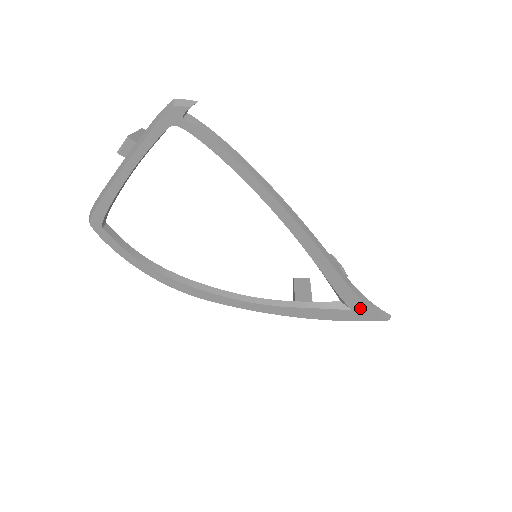
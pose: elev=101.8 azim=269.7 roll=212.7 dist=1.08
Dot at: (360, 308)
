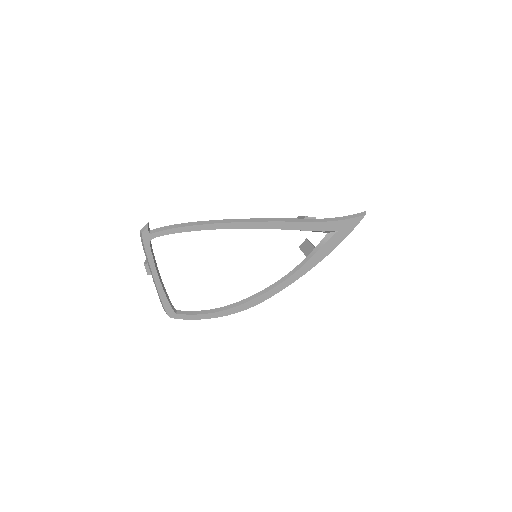
Dot at: (340, 226)
